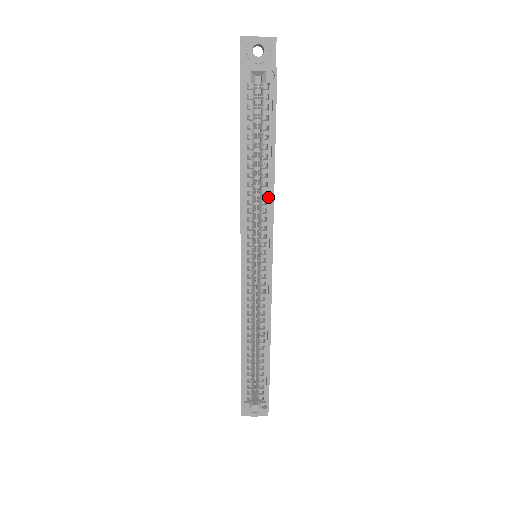
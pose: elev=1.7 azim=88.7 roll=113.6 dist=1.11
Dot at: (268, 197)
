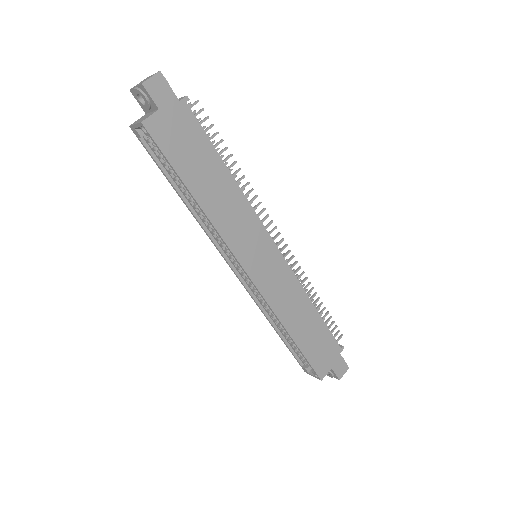
Dot at: (212, 221)
